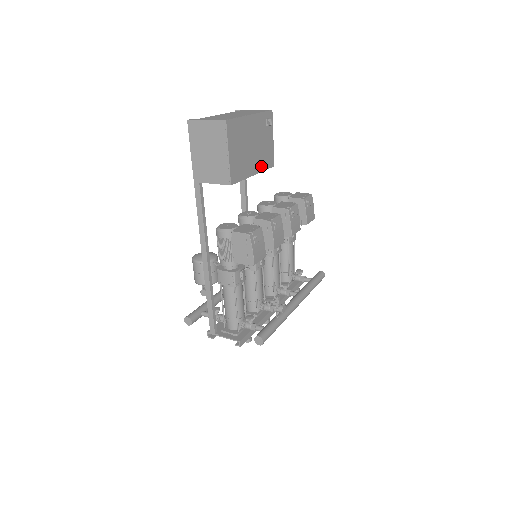
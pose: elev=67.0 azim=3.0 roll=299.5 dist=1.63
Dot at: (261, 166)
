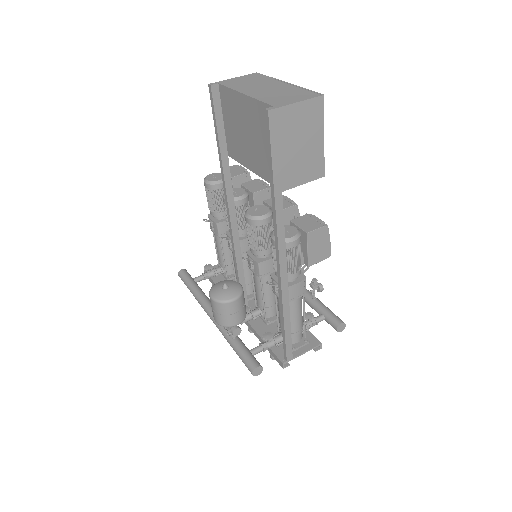
Dot at: occluded
